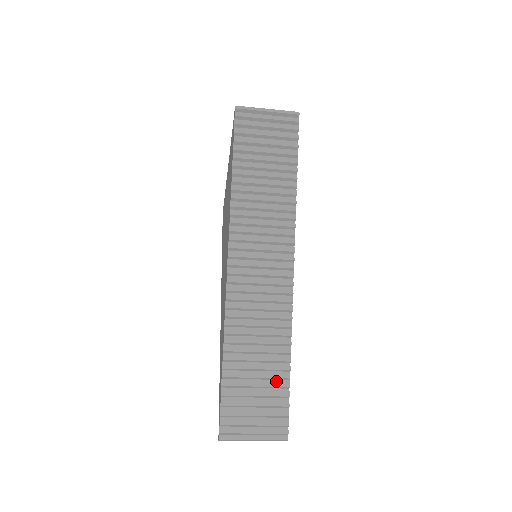
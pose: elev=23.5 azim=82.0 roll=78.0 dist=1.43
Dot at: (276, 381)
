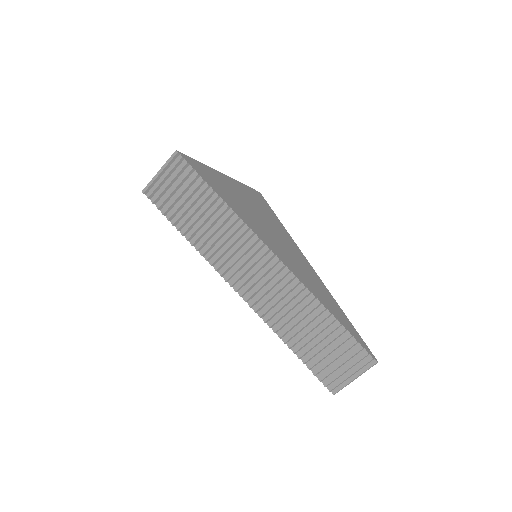
Dot at: (334, 333)
